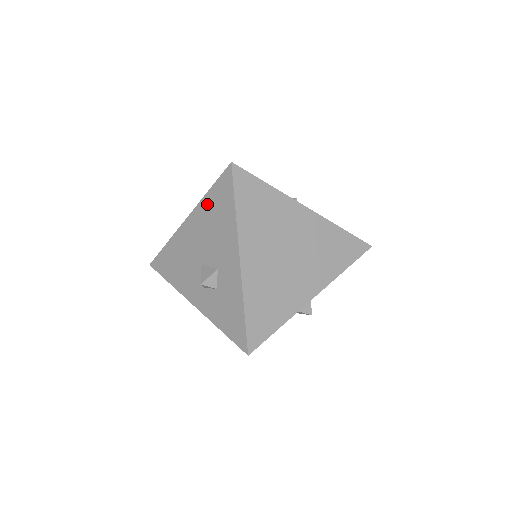
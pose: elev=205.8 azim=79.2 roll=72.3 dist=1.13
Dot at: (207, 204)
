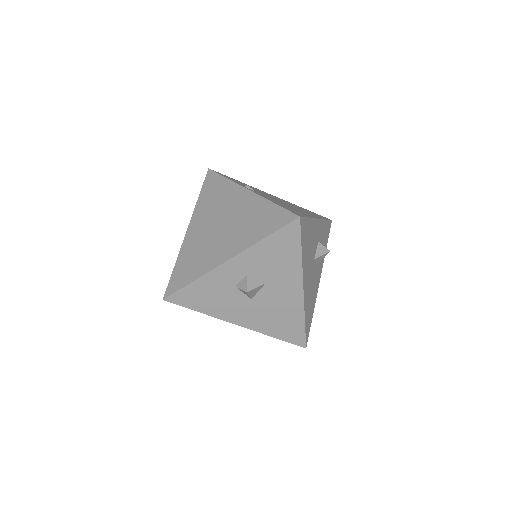
Dot at: occluded
